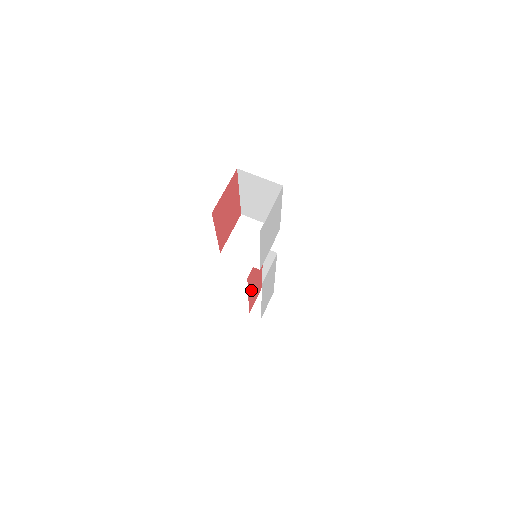
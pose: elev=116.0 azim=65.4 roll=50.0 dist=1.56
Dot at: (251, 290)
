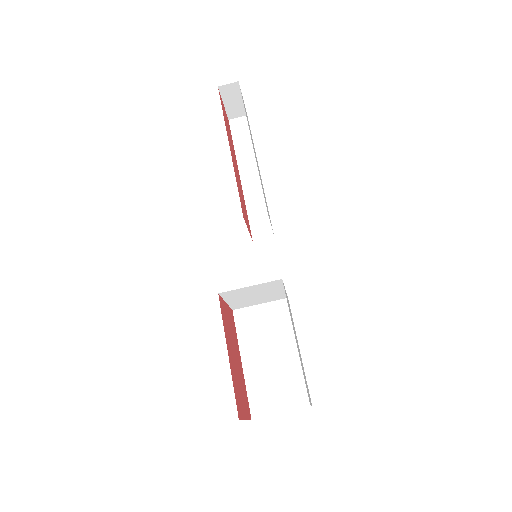
Dot at: (238, 174)
